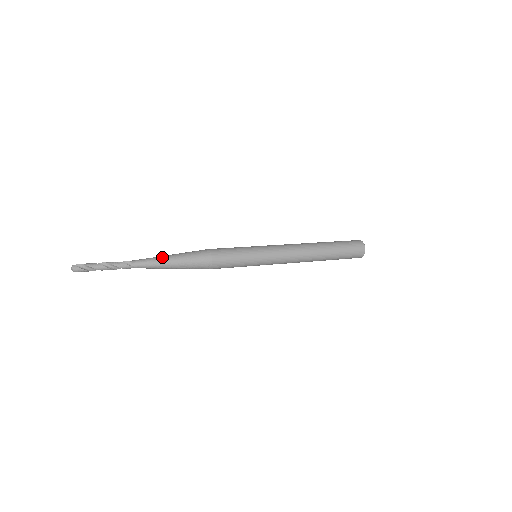
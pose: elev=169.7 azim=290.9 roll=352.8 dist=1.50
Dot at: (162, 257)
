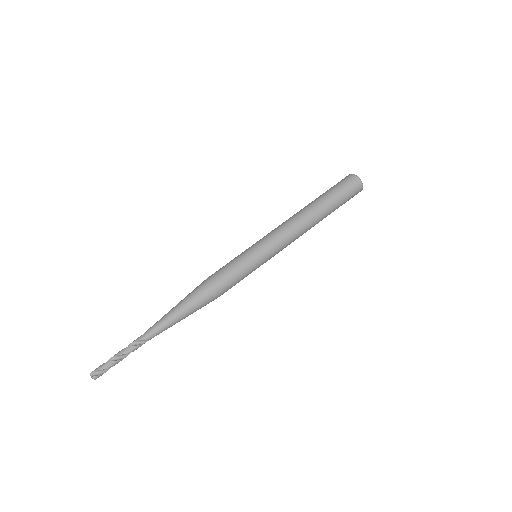
Dot at: (170, 319)
